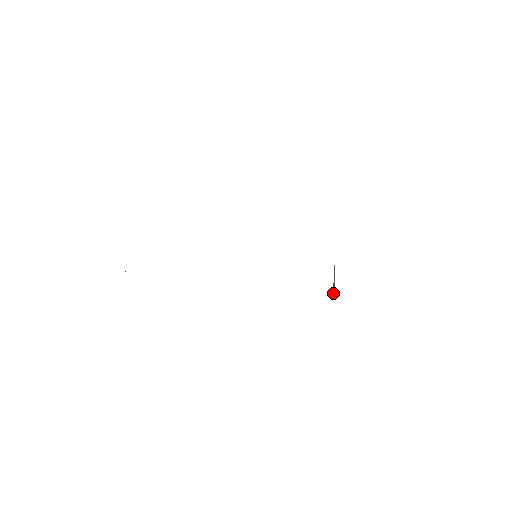
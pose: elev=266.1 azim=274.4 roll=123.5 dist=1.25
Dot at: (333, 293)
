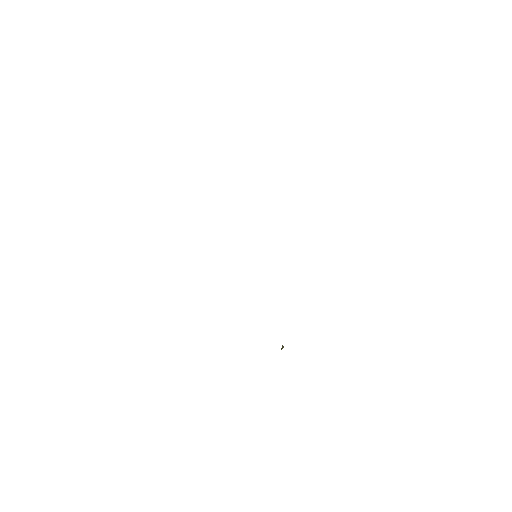
Dot at: occluded
